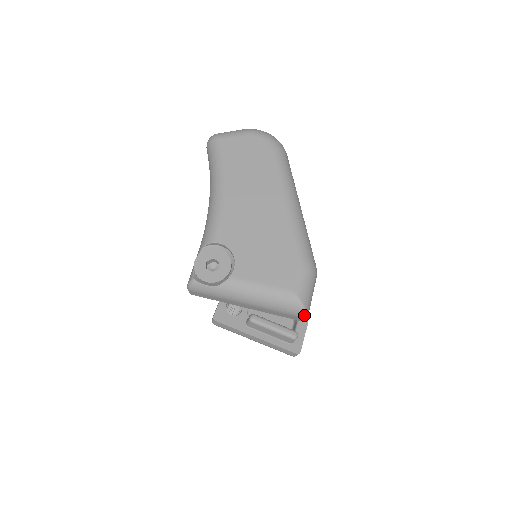
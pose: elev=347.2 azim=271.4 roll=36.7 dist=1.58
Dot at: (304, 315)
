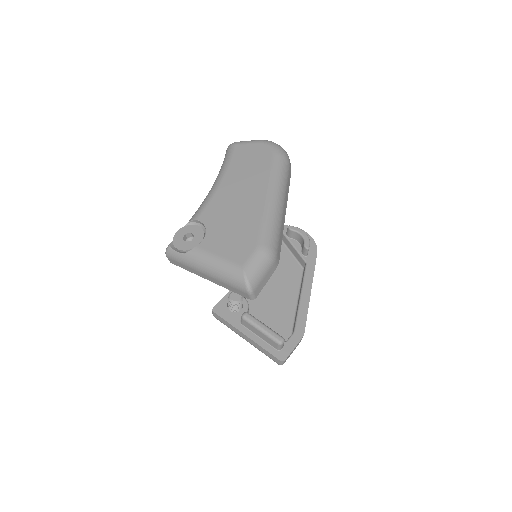
Dot at: (248, 290)
